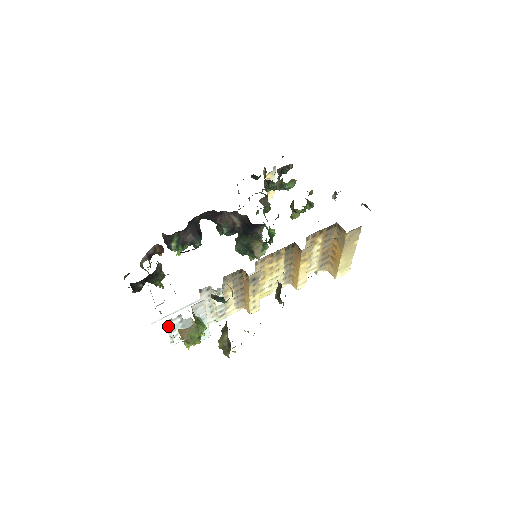
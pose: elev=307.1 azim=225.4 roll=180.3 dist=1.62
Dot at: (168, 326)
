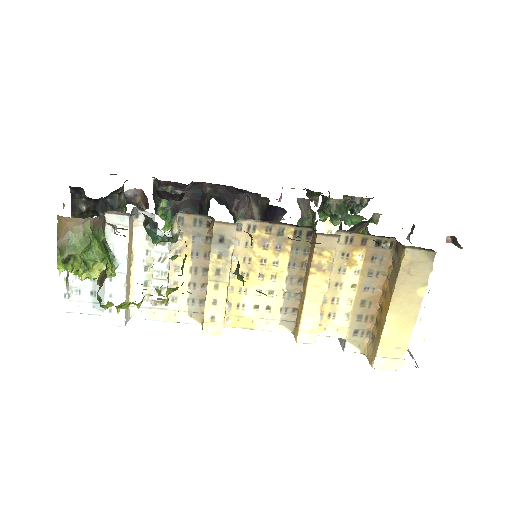
Dot at: occluded
